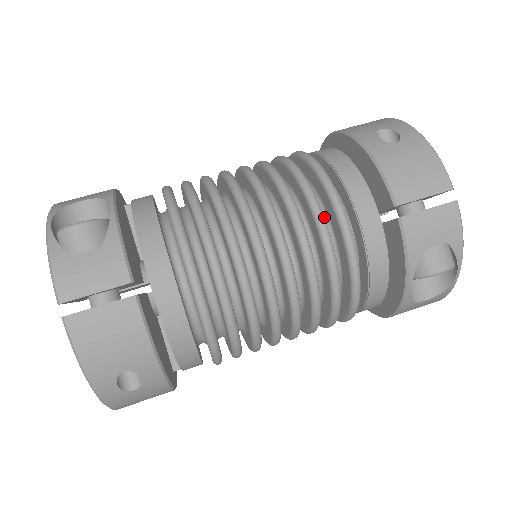
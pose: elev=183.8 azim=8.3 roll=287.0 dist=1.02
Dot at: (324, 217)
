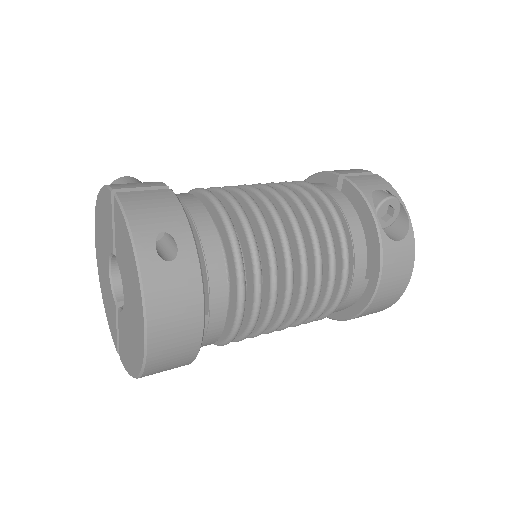
Dot at: occluded
